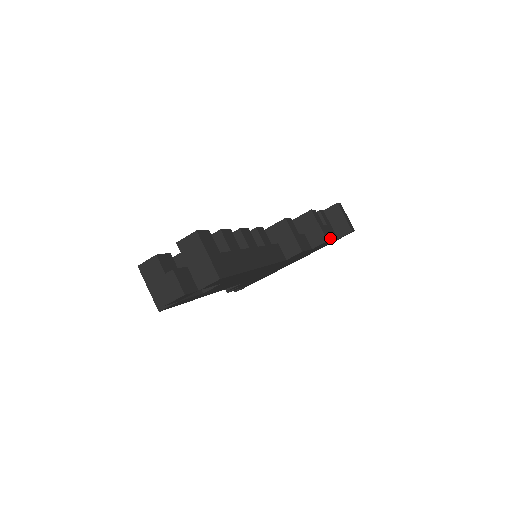
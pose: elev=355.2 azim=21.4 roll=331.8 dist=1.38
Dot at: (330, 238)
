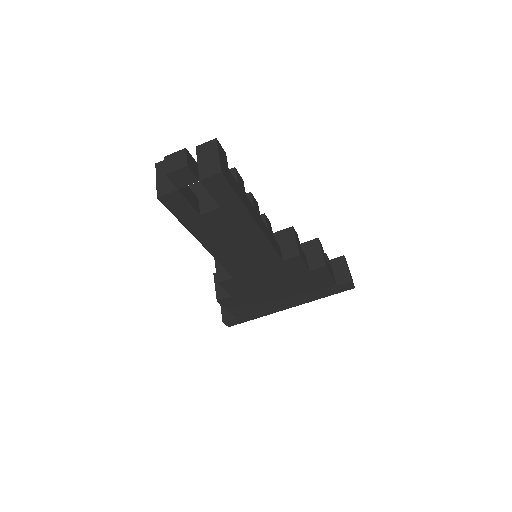
Dot at: (329, 271)
